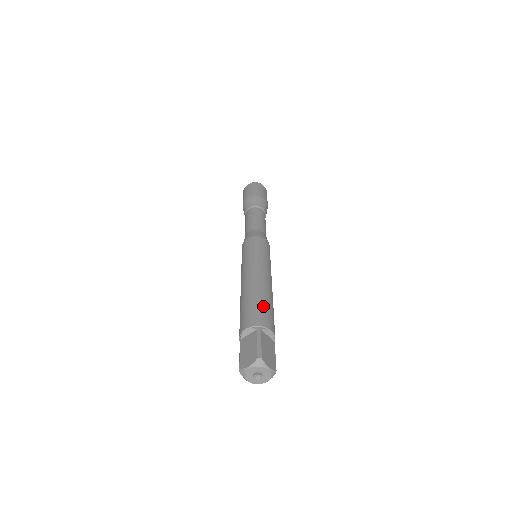
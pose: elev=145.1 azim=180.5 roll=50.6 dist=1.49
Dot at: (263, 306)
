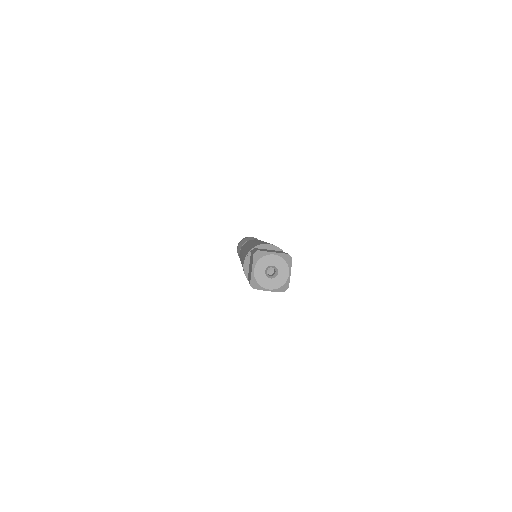
Dot at: occluded
